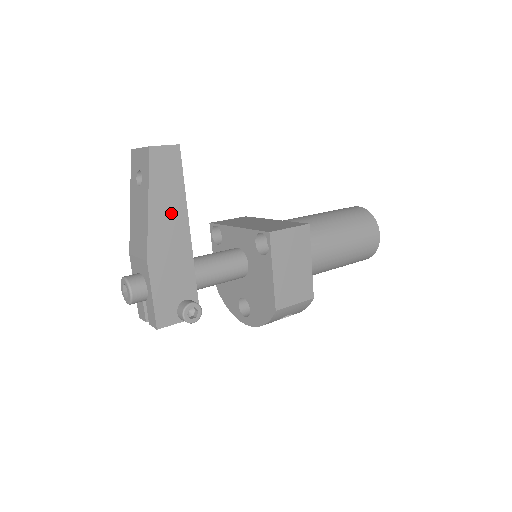
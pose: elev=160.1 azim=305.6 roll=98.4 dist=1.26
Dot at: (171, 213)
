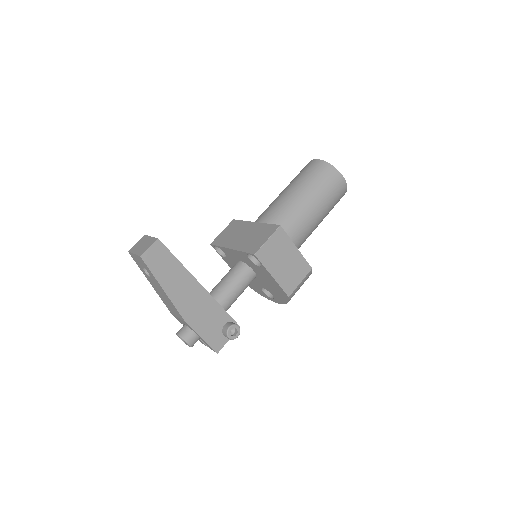
Dot at: (181, 284)
